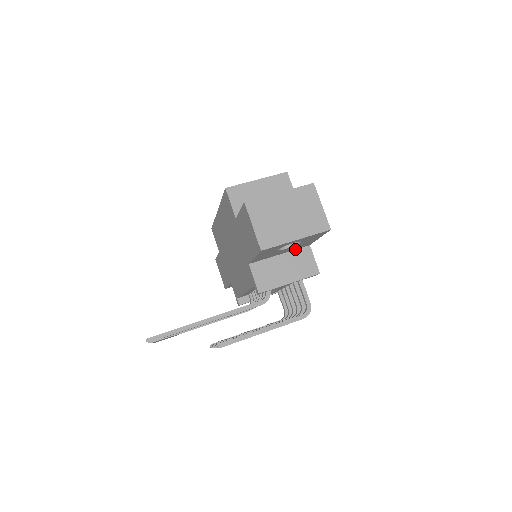
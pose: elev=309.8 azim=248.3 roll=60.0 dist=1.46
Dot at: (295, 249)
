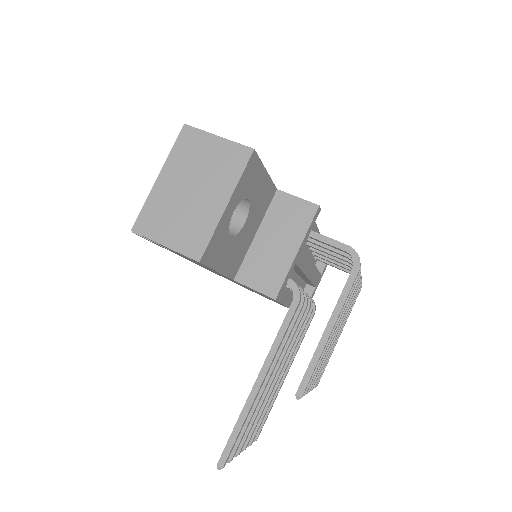
Dot at: (265, 211)
